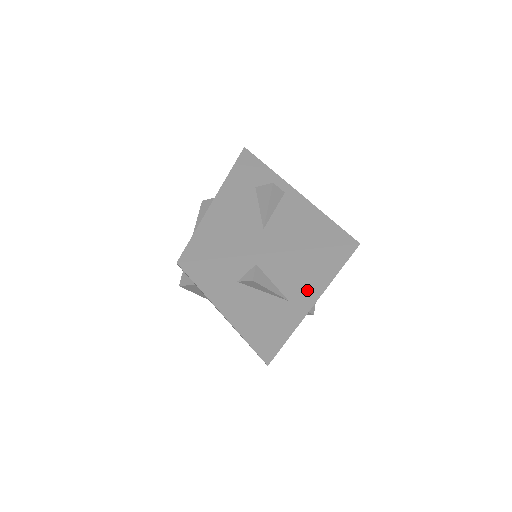
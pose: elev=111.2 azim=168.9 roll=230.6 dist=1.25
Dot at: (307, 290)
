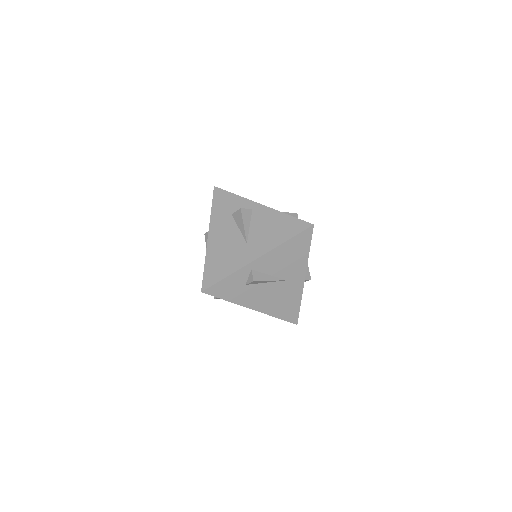
Dot at: (295, 268)
